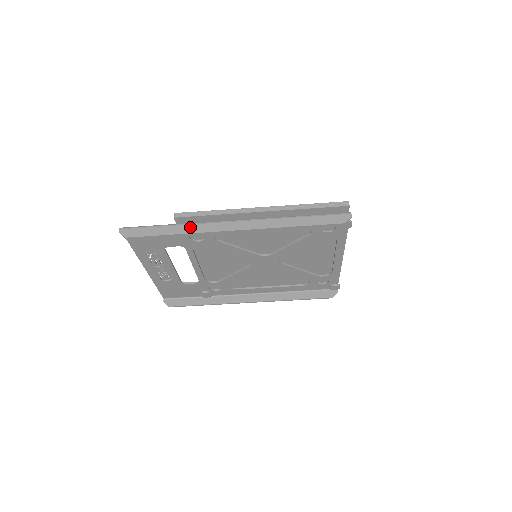
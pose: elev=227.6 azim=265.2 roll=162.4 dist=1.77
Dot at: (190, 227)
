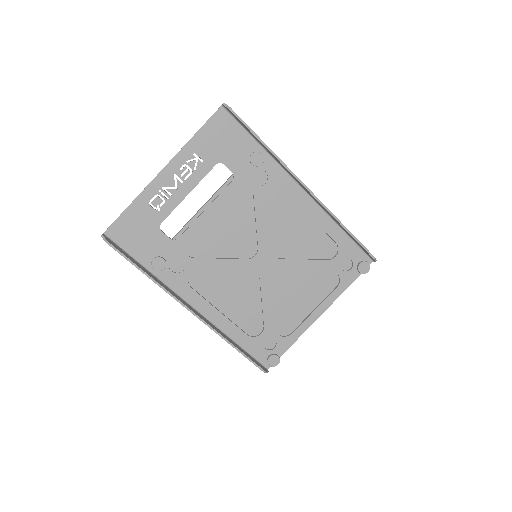
Dot at: occluded
